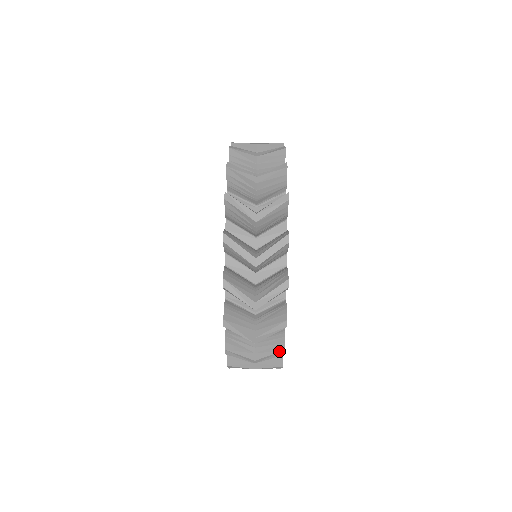
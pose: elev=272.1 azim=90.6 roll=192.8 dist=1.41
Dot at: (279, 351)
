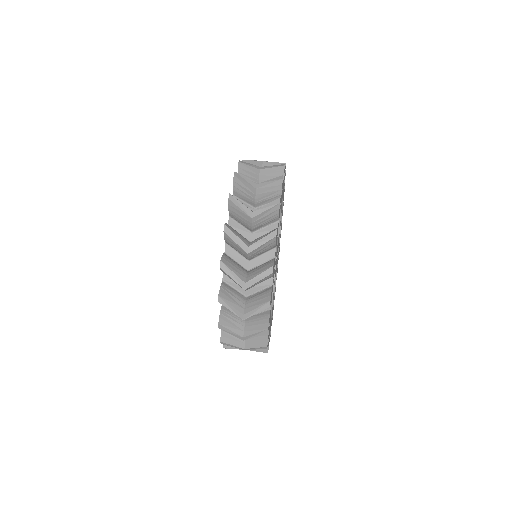
Dot at: (265, 302)
